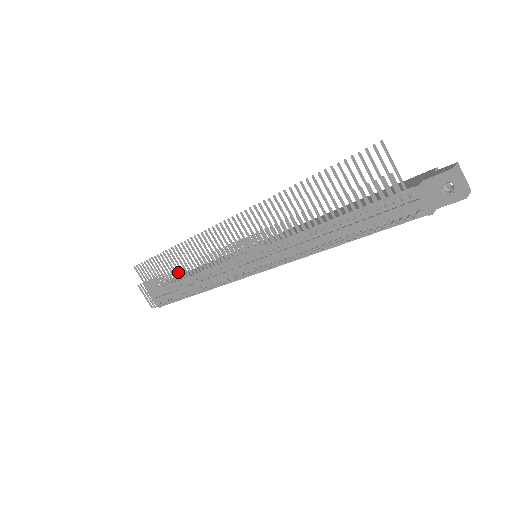
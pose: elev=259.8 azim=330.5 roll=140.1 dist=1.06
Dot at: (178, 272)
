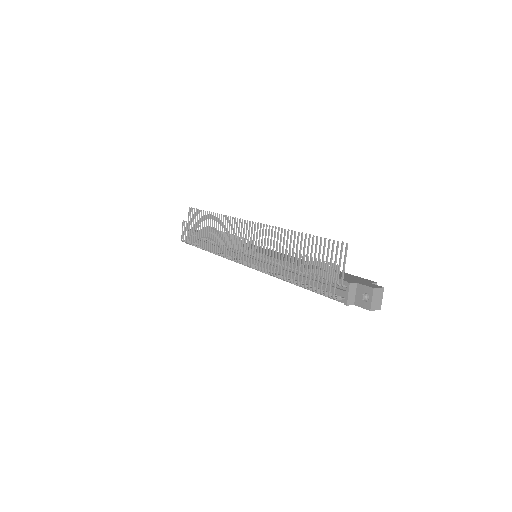
Dot at: (208, 231)
